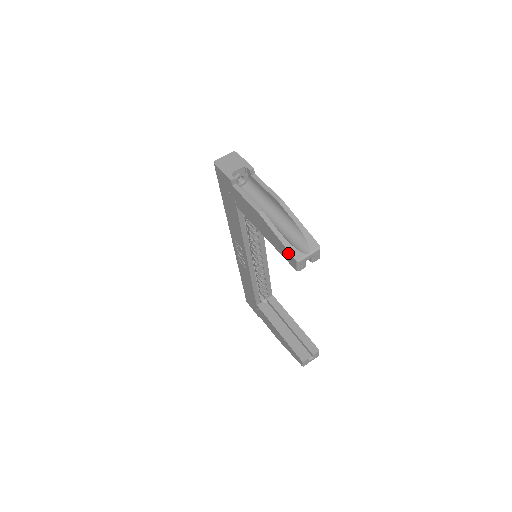
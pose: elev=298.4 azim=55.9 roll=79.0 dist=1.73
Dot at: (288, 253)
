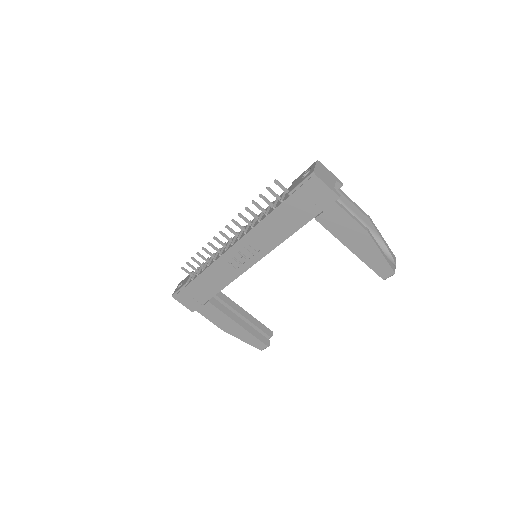
Dot at: (387, 267)
